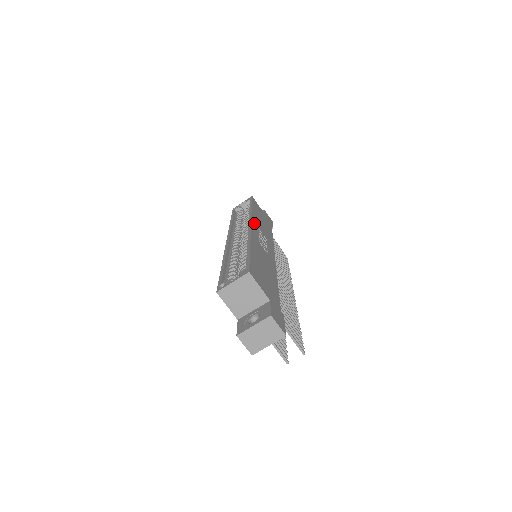
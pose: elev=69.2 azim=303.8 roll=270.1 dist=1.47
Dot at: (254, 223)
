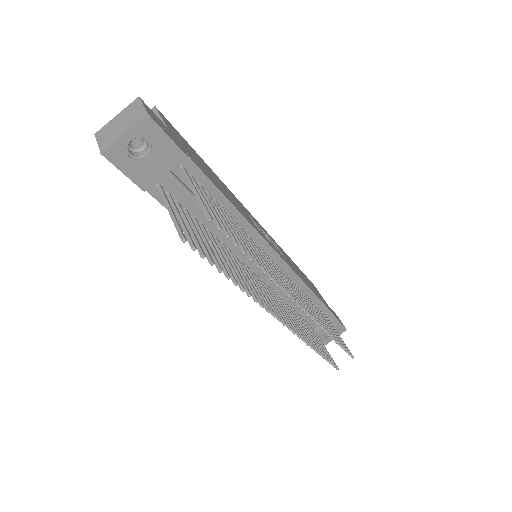
Dot at: (269, 235)
